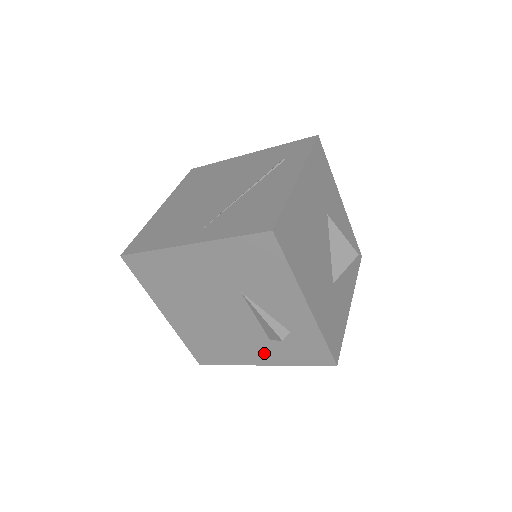
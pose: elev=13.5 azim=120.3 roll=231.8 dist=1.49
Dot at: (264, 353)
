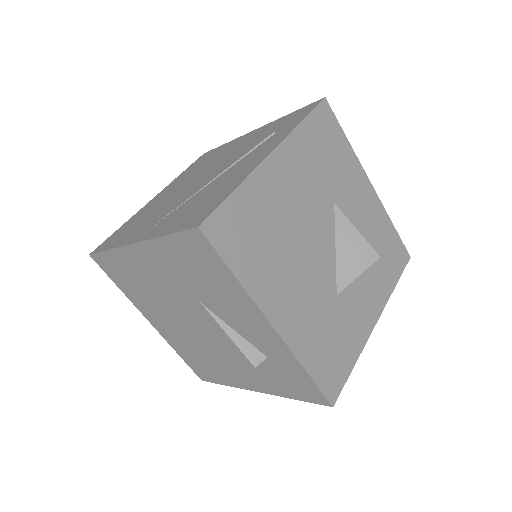
Dot at: (252, 378)
